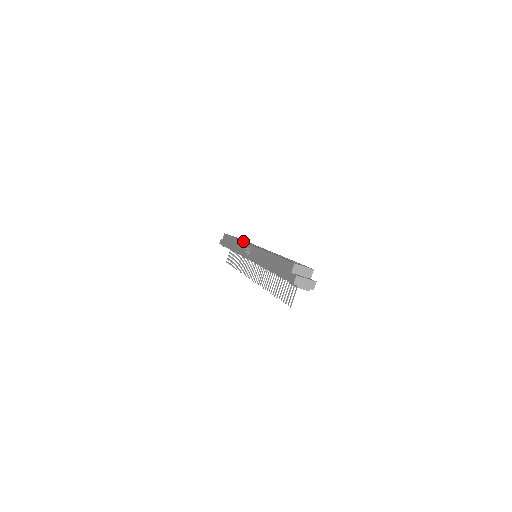
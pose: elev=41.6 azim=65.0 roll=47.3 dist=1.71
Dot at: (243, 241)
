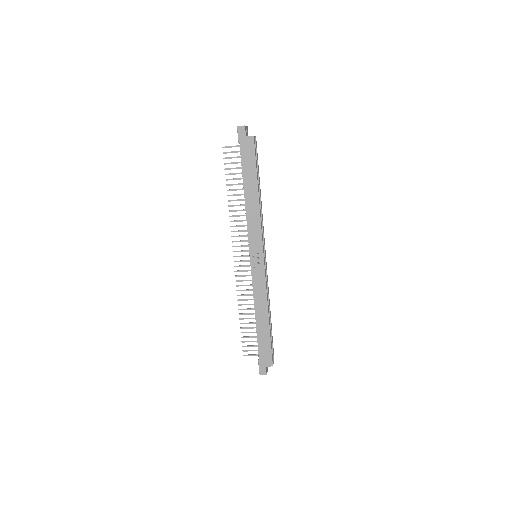
Dot at: occluded
